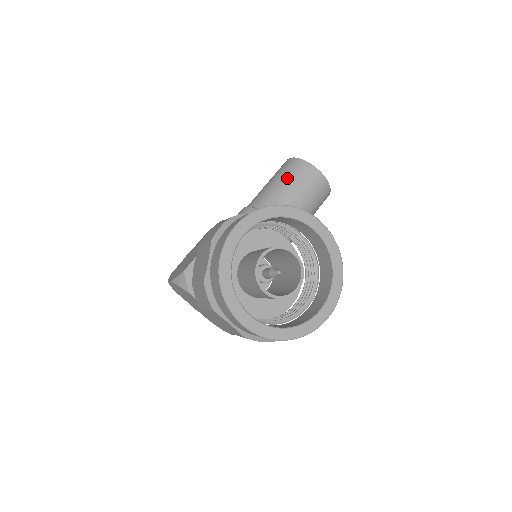
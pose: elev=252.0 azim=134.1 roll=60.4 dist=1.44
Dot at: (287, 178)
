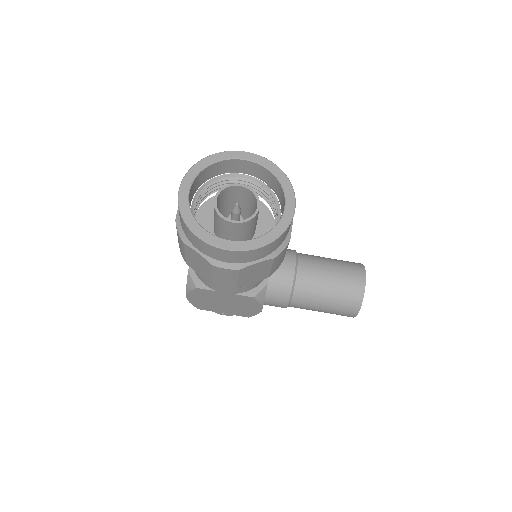
Dot at: (339, 261)
